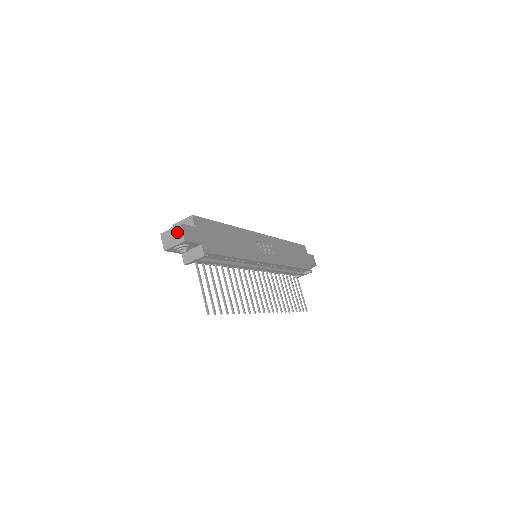
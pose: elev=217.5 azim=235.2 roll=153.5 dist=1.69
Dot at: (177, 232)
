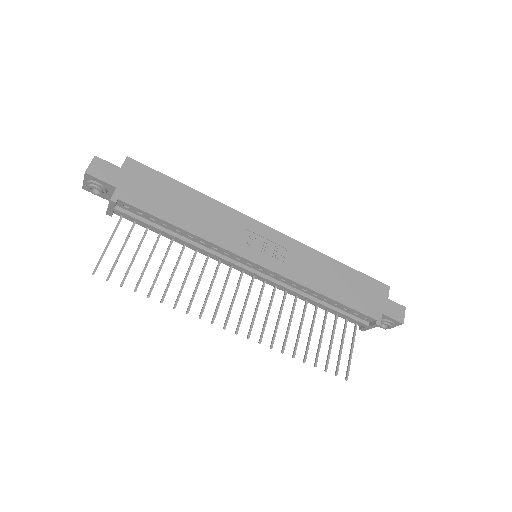
Dot at: occluded
